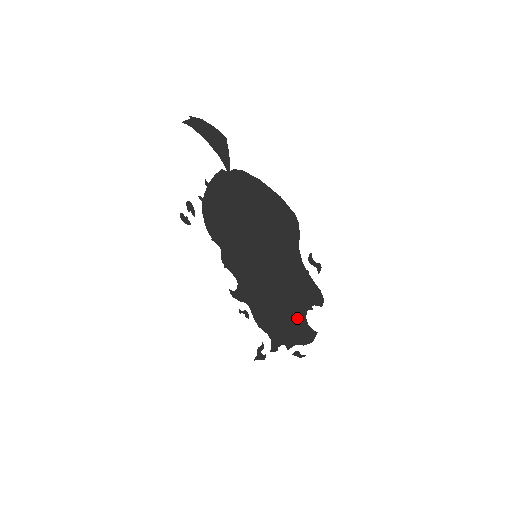
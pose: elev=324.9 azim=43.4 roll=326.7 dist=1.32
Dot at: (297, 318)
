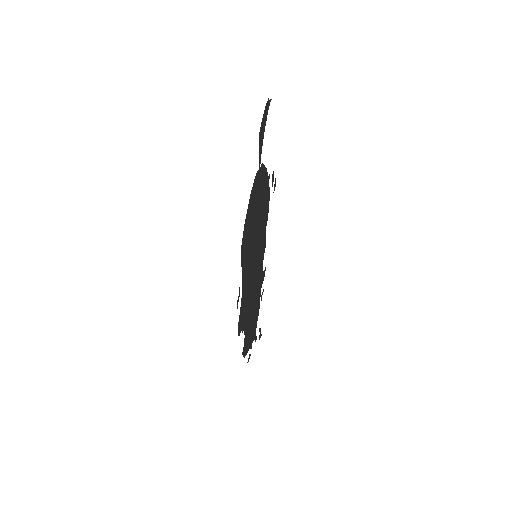
Dot at: (247, 330)
